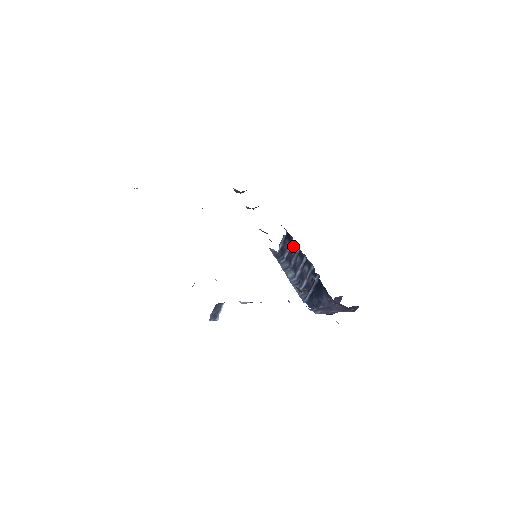
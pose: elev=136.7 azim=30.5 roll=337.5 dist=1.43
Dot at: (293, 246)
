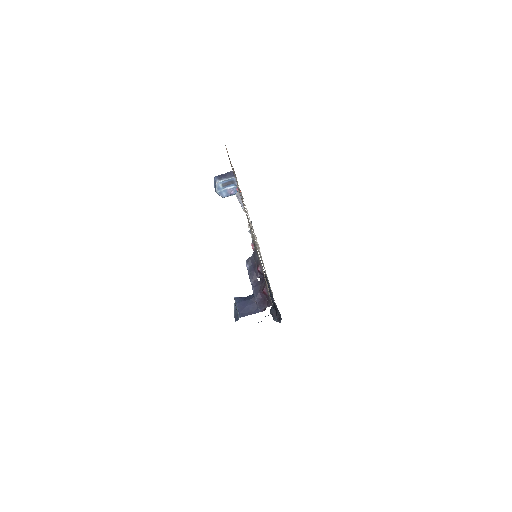
Dot at: occluded
